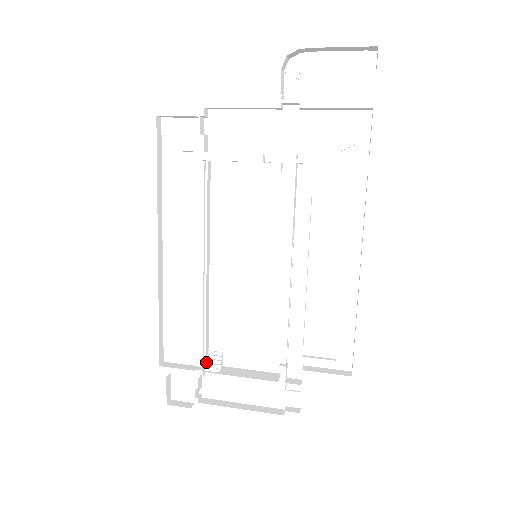
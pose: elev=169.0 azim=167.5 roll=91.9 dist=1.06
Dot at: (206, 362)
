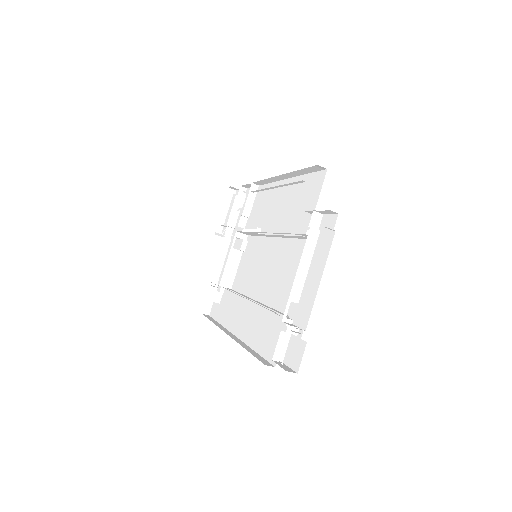
Dot at: occluded
